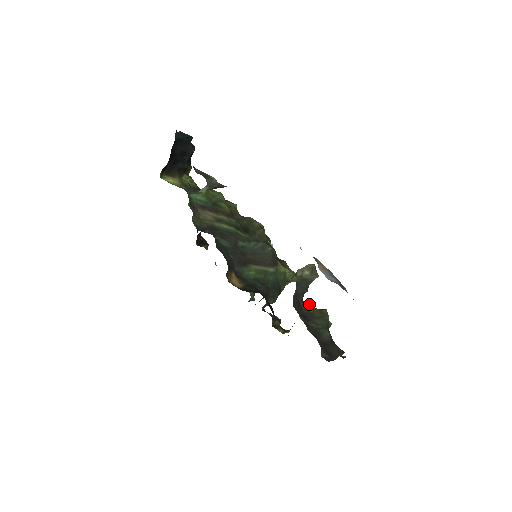
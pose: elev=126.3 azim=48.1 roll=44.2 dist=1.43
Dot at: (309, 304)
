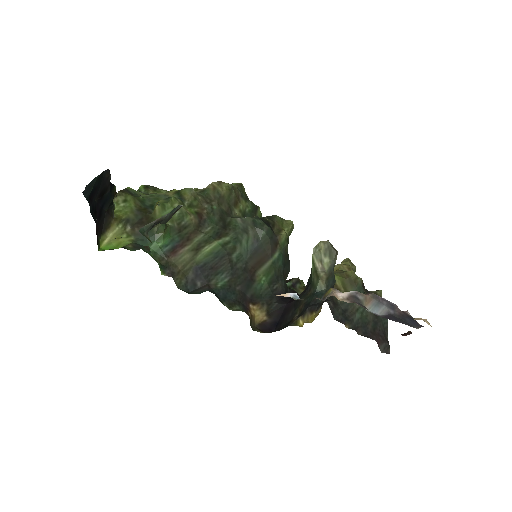
Dot at: (335, 278)
